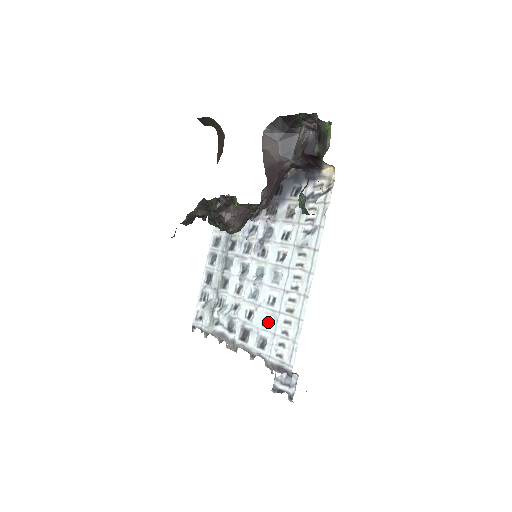
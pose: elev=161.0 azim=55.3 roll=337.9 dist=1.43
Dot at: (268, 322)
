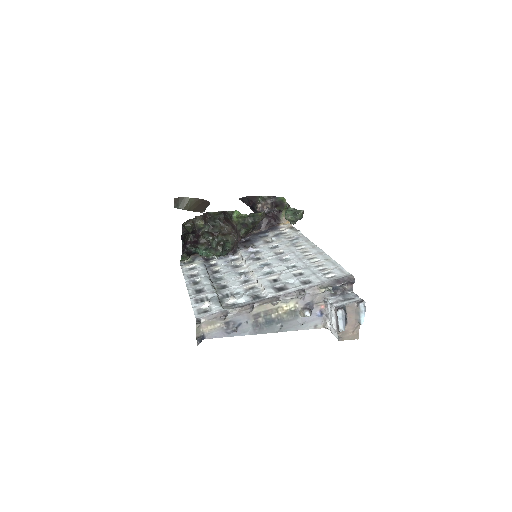
Dot at: (299, 274)
